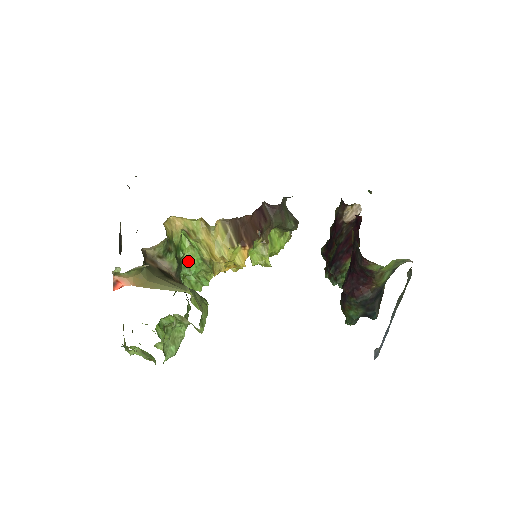
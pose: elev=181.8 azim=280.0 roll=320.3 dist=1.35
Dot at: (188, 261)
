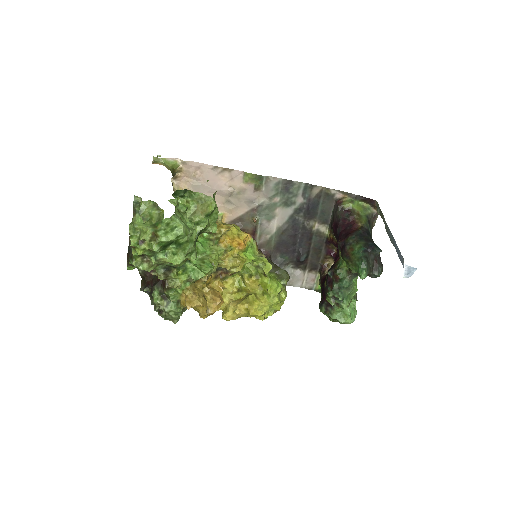
Dot at: occluded
